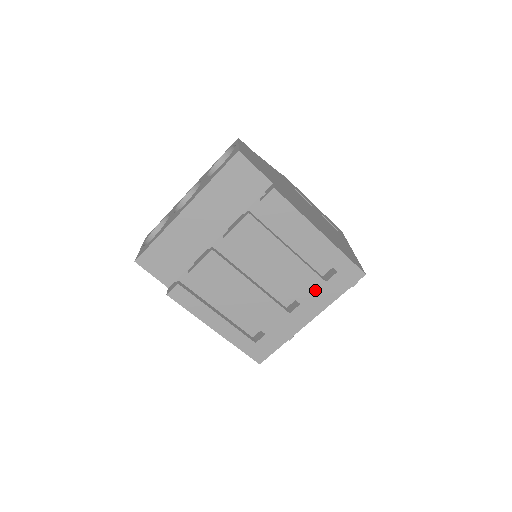
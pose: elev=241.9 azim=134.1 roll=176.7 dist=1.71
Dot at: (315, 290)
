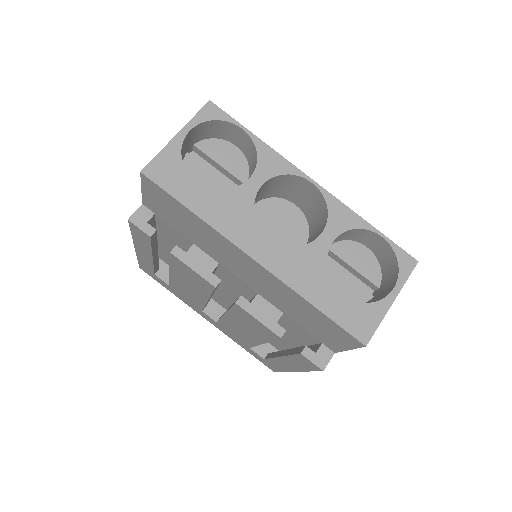
Dot at: (237, 338)
